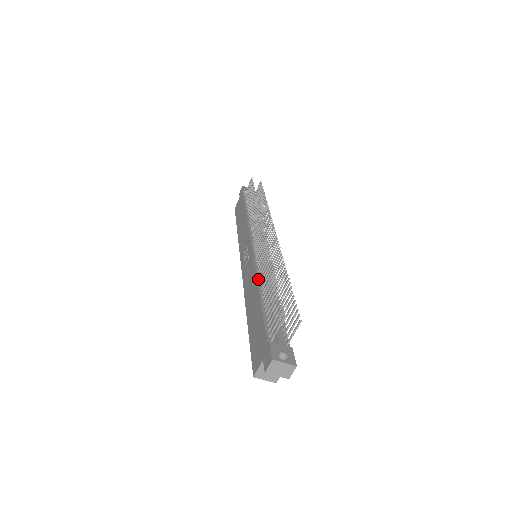
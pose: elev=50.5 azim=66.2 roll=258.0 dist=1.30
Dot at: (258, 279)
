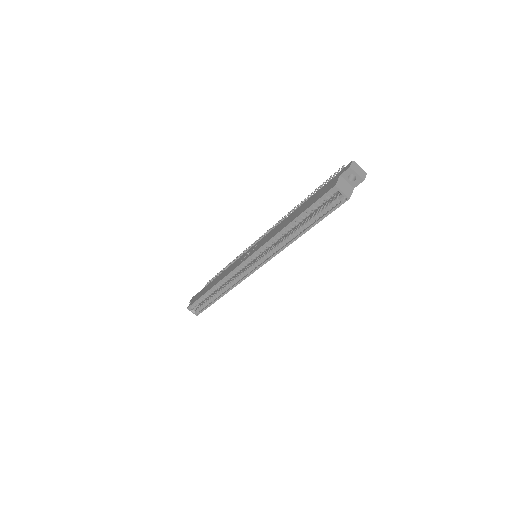
Dot at: (285, 219)
